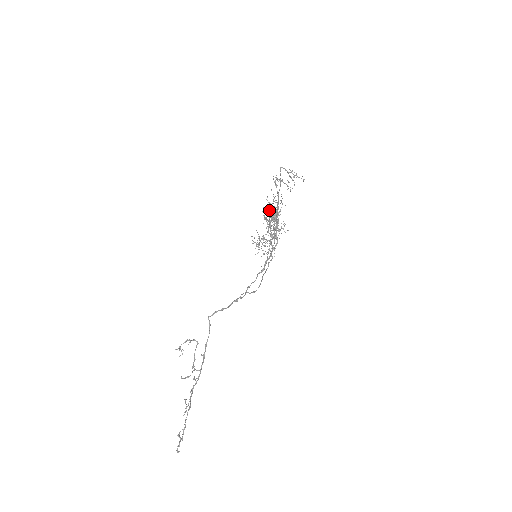
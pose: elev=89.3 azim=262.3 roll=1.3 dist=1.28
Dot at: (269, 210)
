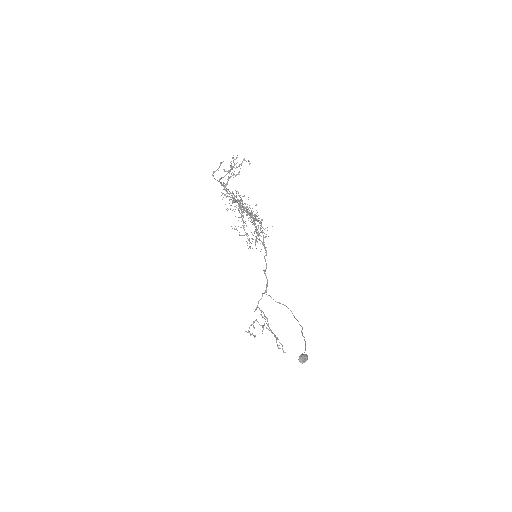
Dot at: (299, 360)
